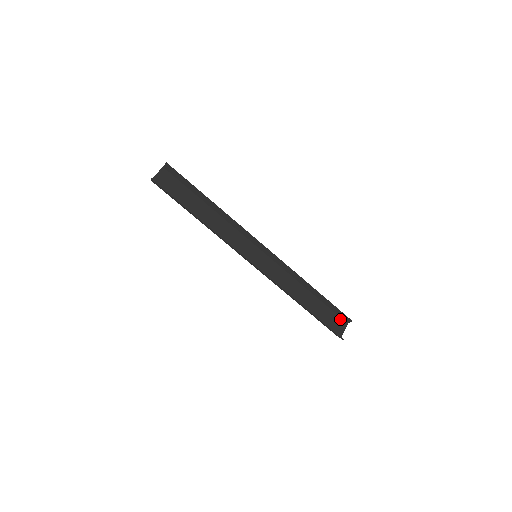
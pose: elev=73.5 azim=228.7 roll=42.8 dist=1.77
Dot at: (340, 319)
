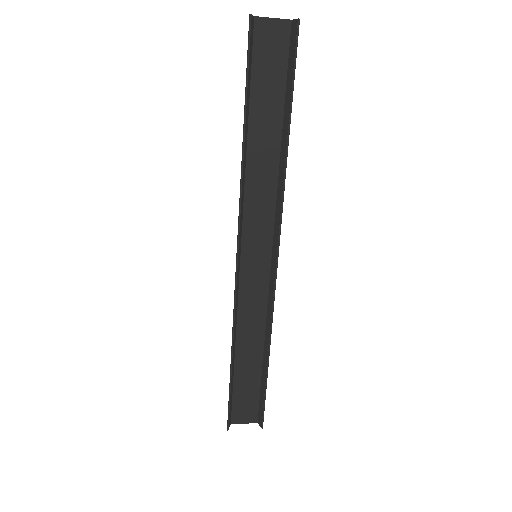
Dot at: (256, 411)
